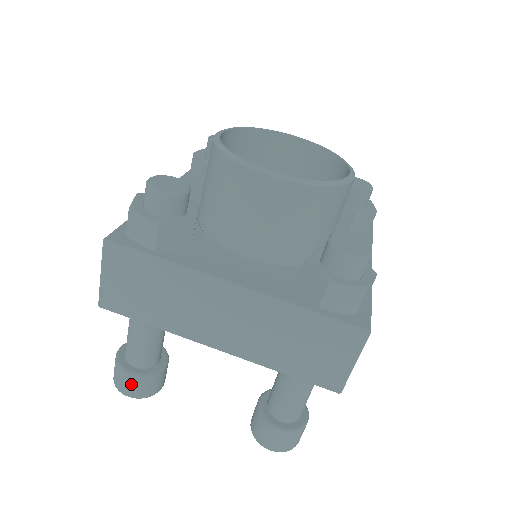
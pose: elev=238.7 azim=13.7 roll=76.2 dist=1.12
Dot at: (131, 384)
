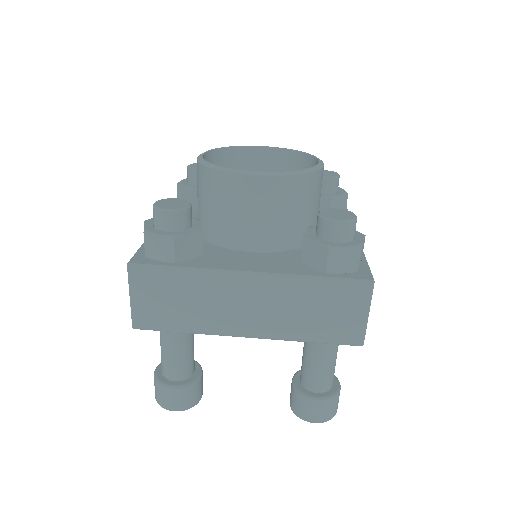
Dot at: (175, 397)
